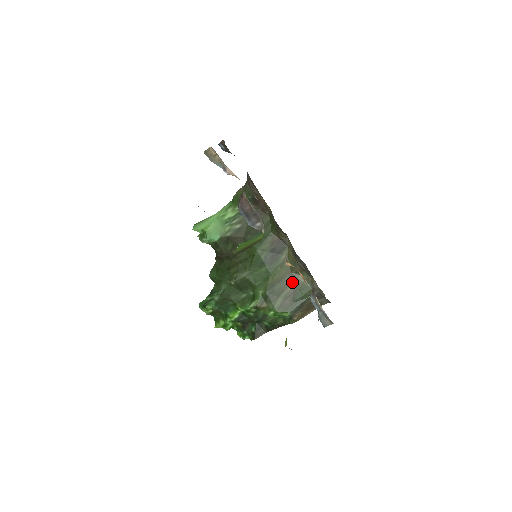
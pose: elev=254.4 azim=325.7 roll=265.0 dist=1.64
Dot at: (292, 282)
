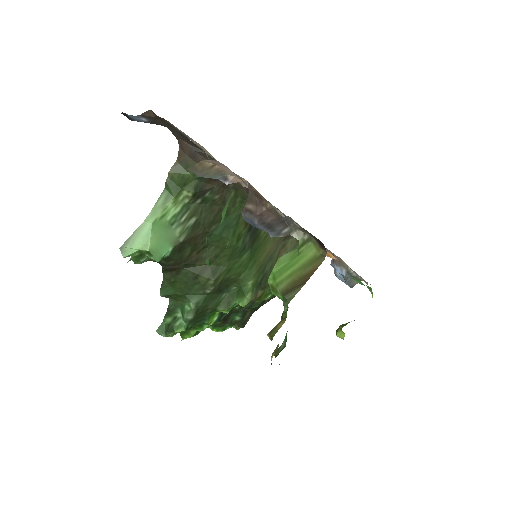
Dot at: (282, 252)
